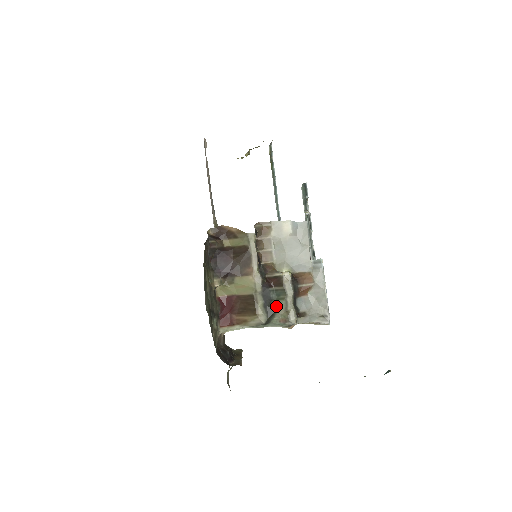
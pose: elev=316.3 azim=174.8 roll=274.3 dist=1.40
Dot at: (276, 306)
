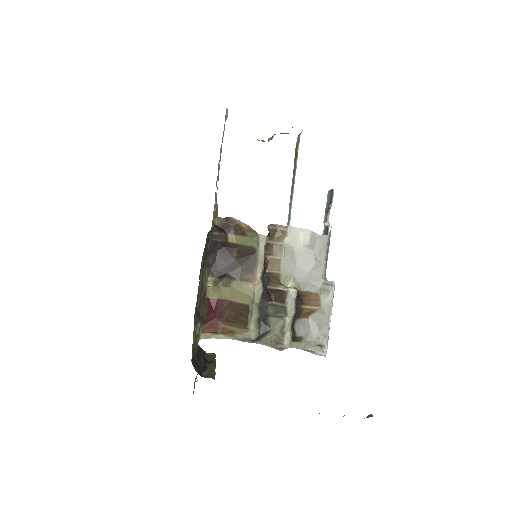
Dot at: (271, 323)
